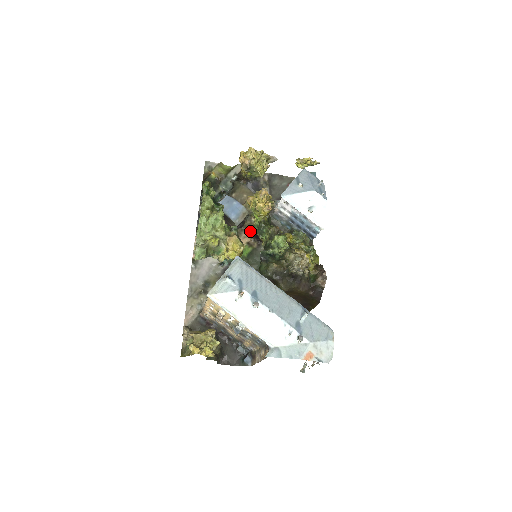
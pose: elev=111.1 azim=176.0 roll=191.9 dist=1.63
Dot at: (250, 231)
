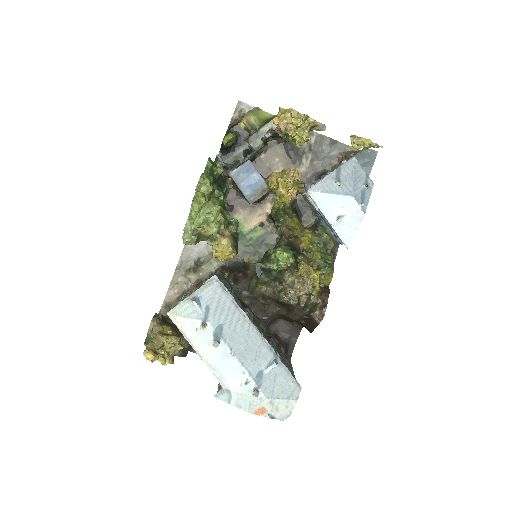
Dot at: (269, 209)
